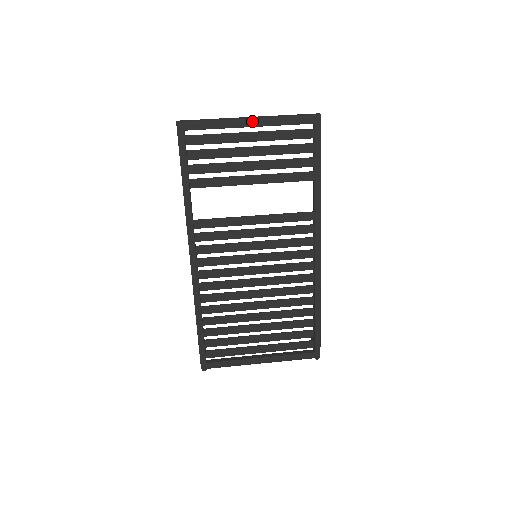
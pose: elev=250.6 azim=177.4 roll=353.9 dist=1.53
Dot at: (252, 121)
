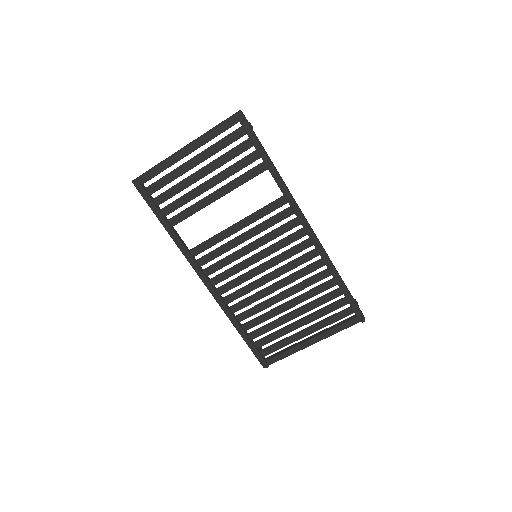
Dot at: (187, 149)
